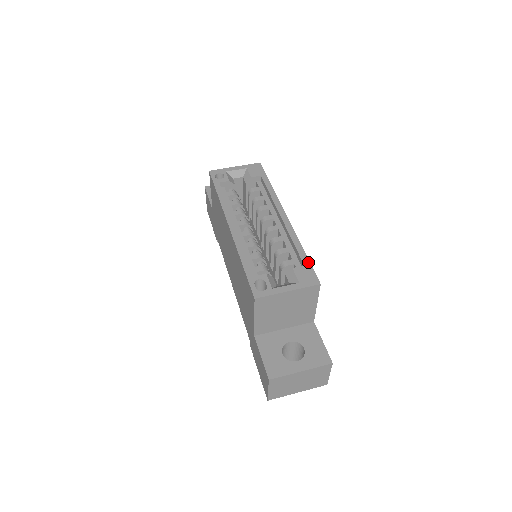
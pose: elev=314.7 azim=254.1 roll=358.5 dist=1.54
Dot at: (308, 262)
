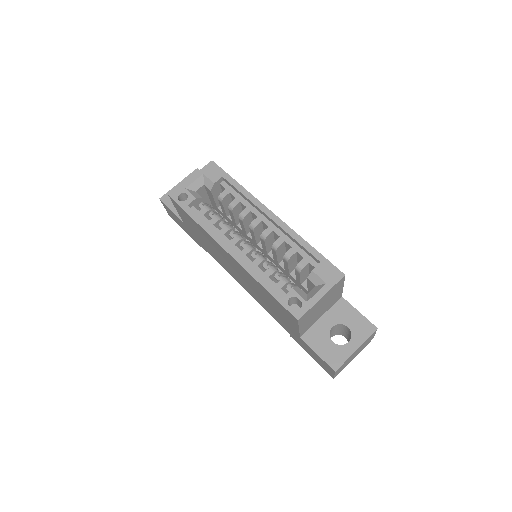
Dot at: (322, 257)
